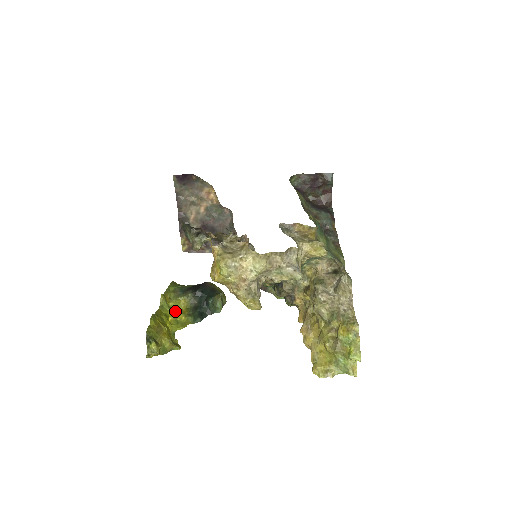
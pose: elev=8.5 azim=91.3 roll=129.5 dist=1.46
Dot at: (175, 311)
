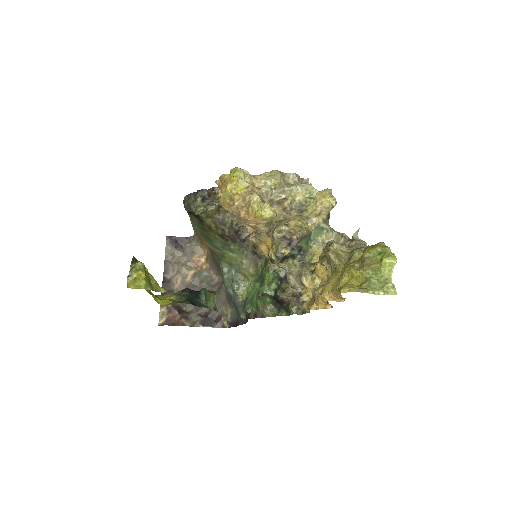
Dot at: (158, 302)
